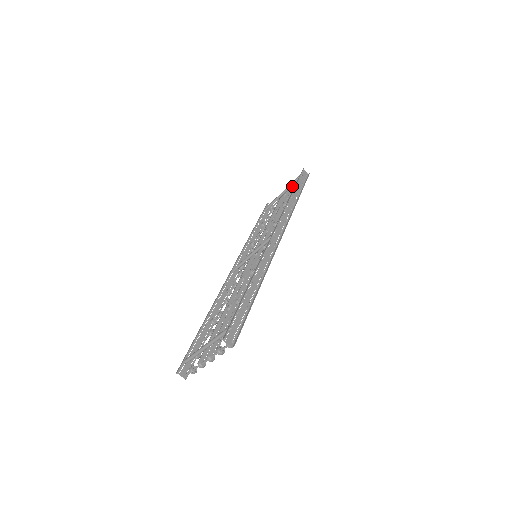
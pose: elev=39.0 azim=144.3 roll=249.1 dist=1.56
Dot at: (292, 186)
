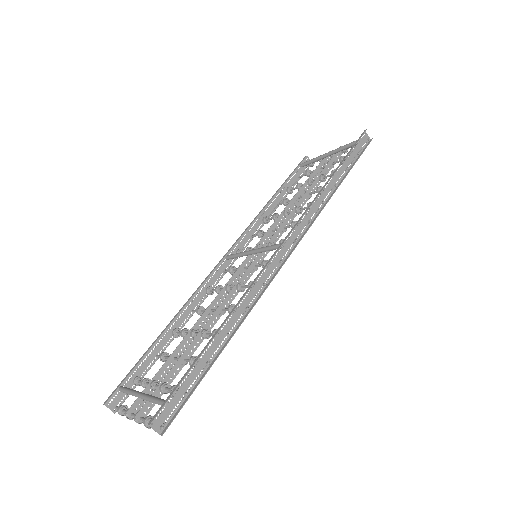
Dot at: occluded
